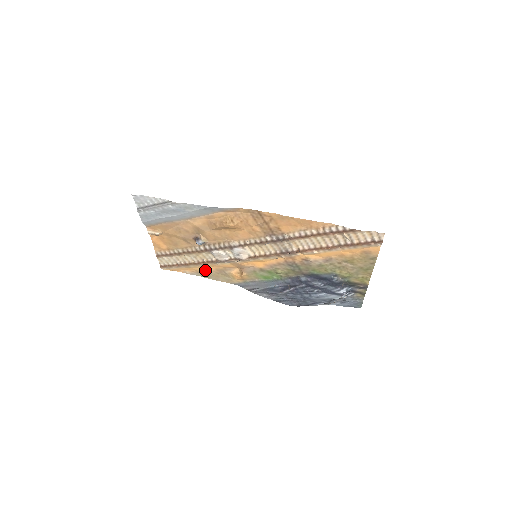
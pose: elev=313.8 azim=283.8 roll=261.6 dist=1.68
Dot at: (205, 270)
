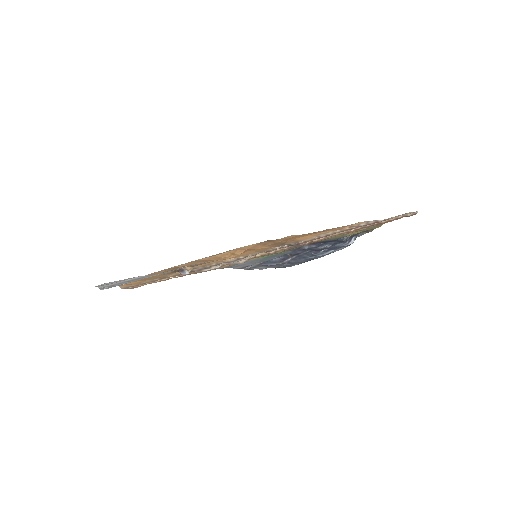
Dot at: occluded
